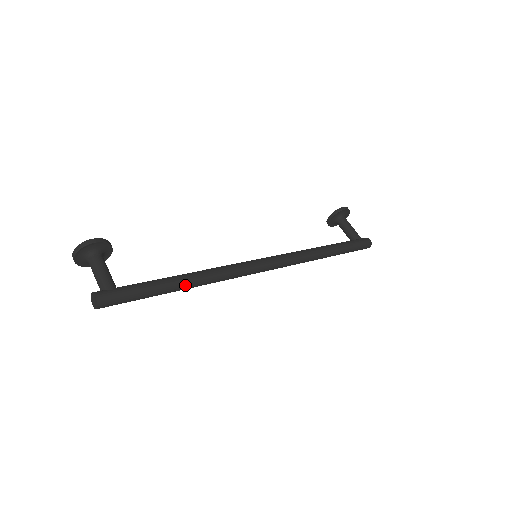
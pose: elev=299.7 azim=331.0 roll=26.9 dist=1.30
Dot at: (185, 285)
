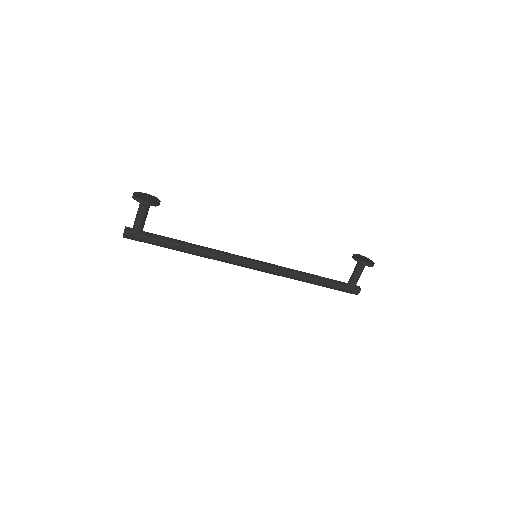
Dot at: (185, 252)
